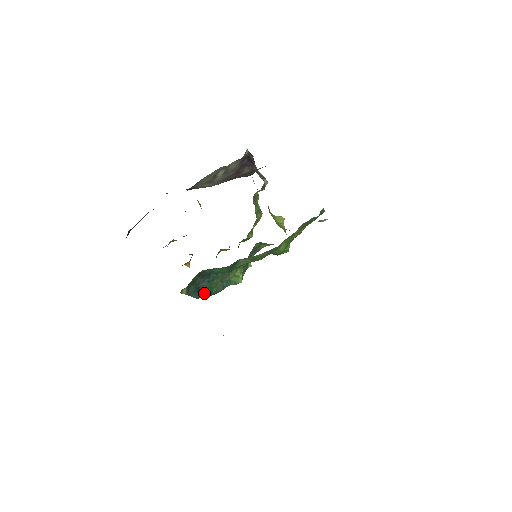
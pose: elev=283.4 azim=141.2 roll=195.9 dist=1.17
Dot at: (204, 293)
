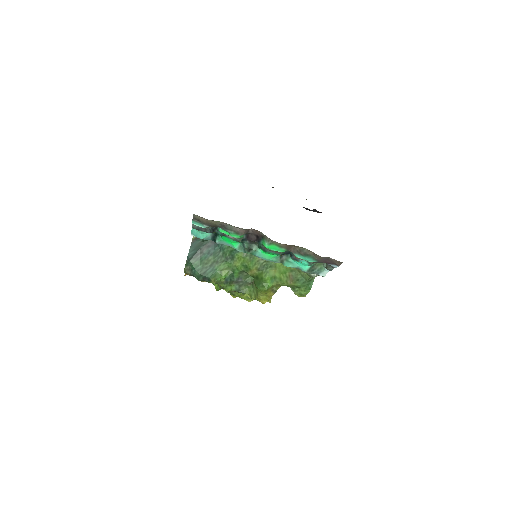
Dot at: (194, 260)
